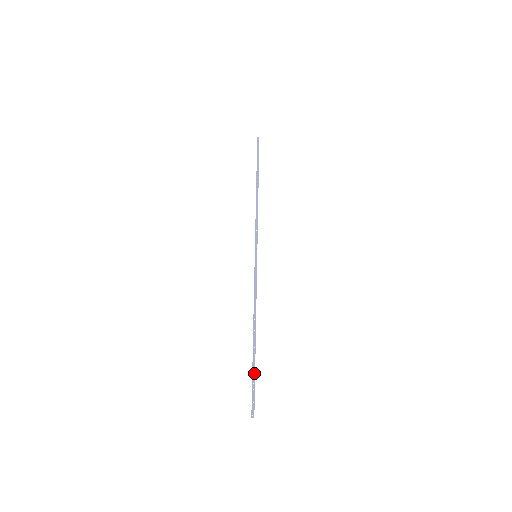
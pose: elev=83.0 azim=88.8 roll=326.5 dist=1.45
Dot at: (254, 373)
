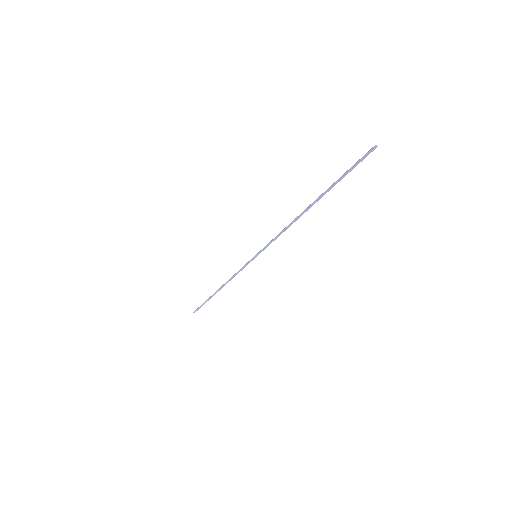
Dot at: (337, 180)
